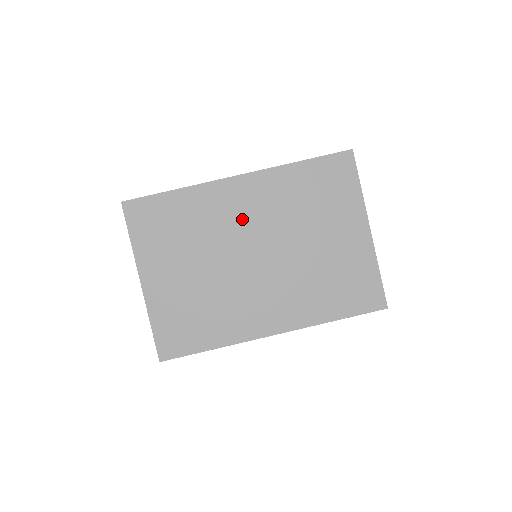
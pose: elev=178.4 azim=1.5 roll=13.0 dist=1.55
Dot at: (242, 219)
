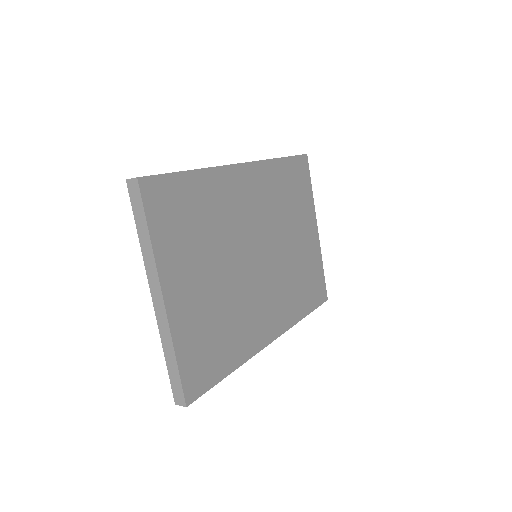
Dot at: (248, 214)
